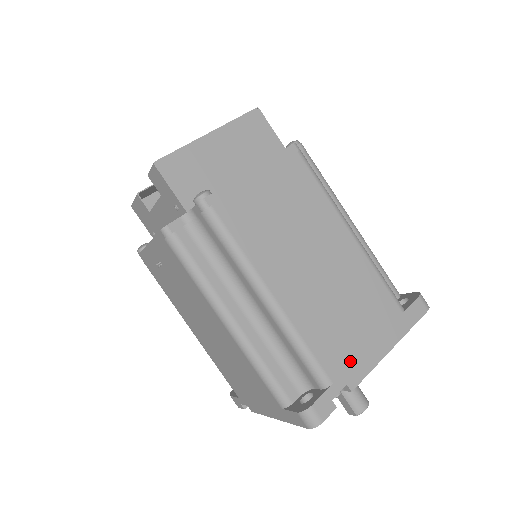
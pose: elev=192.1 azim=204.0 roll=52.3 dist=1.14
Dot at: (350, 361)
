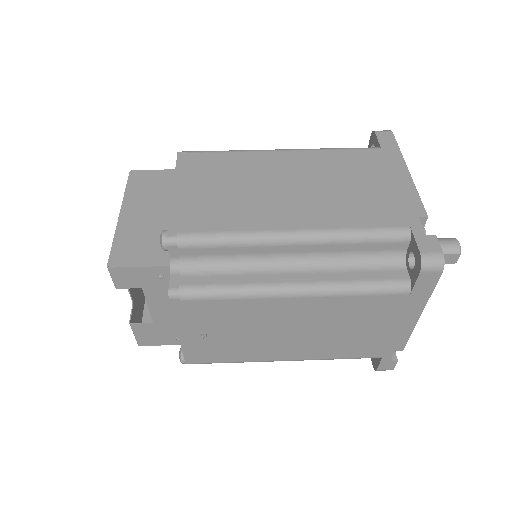
Dot at: (398, 204)
